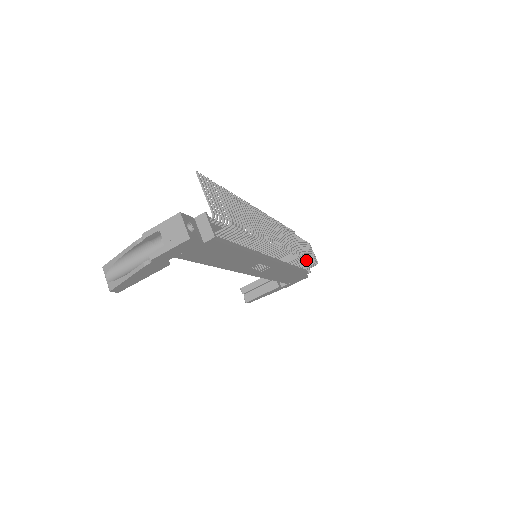
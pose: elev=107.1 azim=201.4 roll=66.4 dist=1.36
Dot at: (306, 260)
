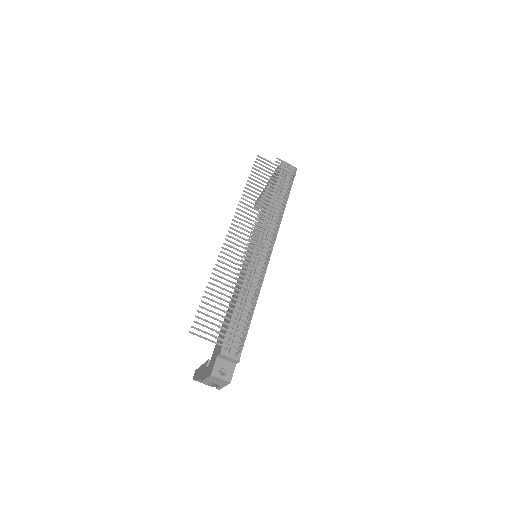
Dot at: (288, 196)
